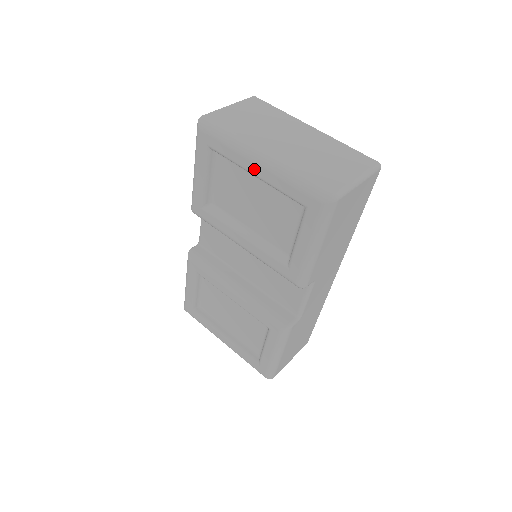
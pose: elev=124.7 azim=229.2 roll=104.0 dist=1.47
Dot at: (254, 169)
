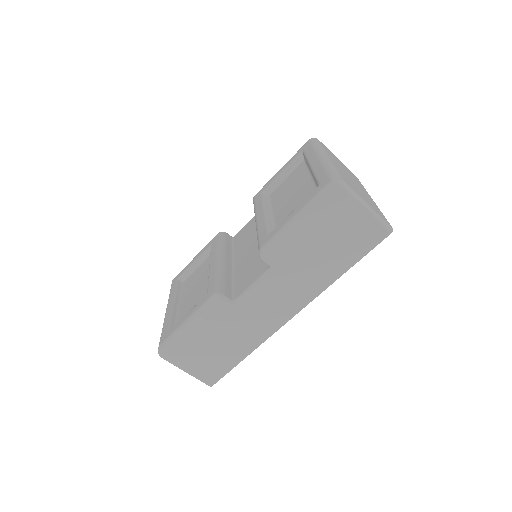
Dot at: (314, 162)
